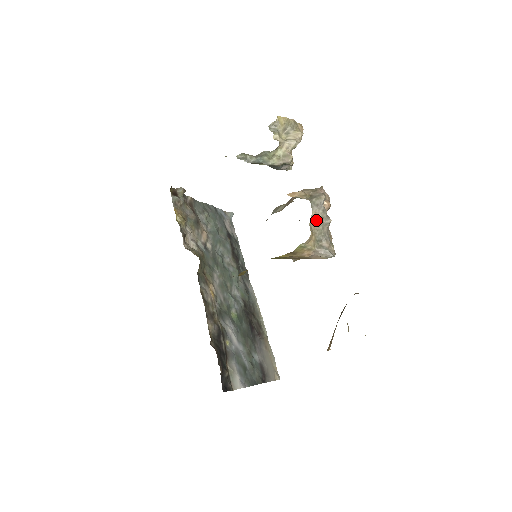
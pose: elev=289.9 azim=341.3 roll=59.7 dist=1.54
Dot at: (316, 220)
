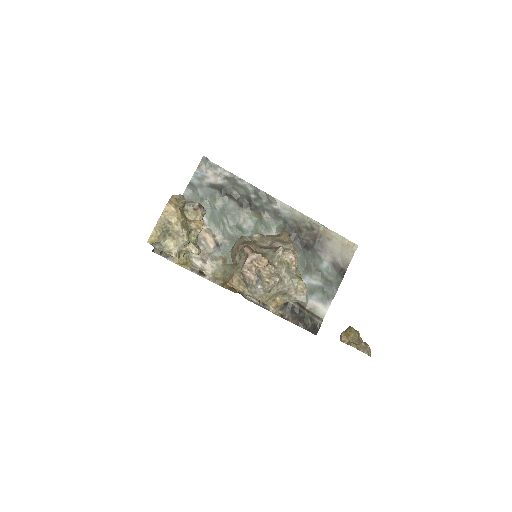
Dot at: (266, 297)
